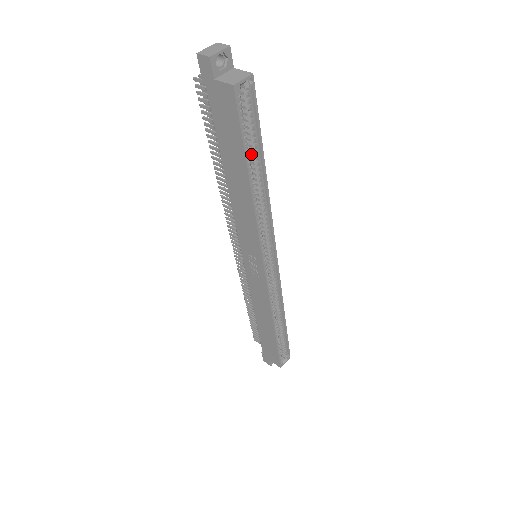
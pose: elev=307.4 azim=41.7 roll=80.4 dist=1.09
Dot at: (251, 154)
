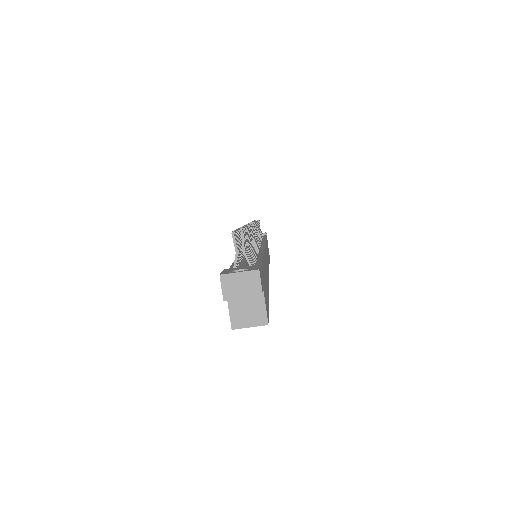
Dot at: occluded
